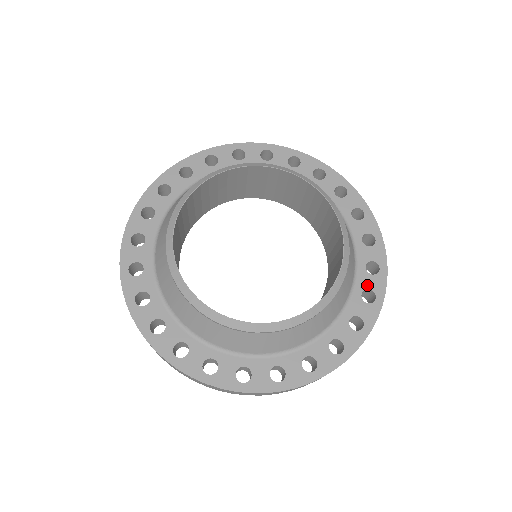
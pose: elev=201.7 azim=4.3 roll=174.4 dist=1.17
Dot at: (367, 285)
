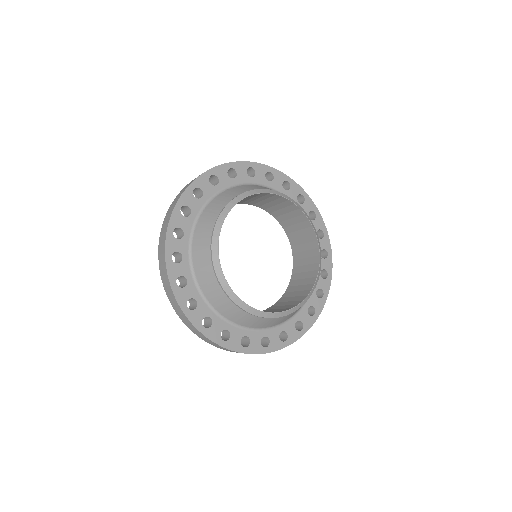
Dot at: (321, 247)
